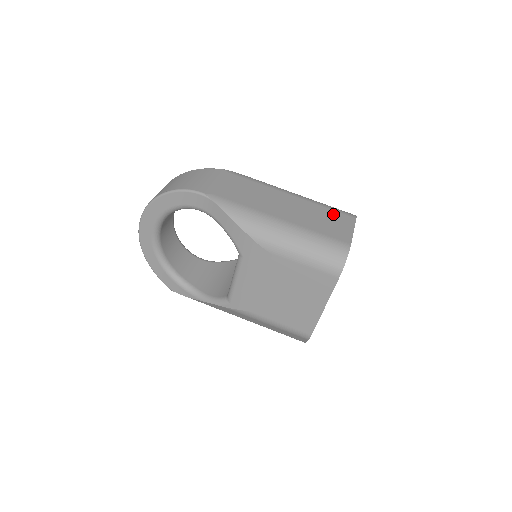
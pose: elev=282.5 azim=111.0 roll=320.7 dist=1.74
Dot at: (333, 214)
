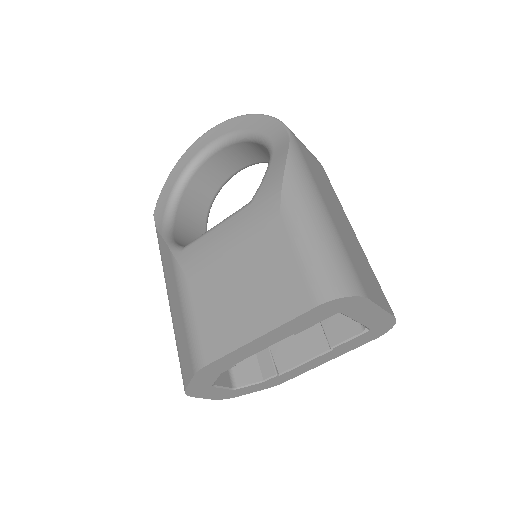
Dot at: (377, 283)
